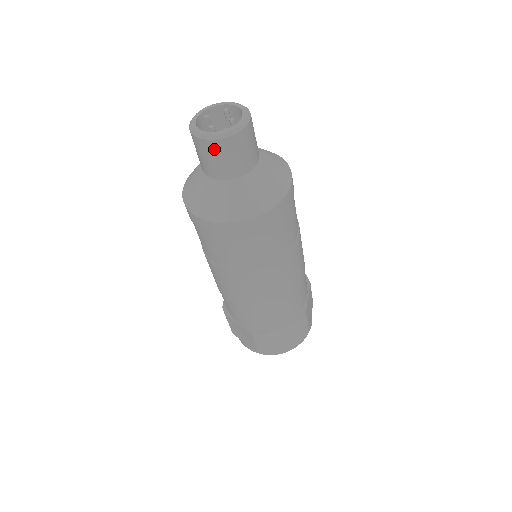
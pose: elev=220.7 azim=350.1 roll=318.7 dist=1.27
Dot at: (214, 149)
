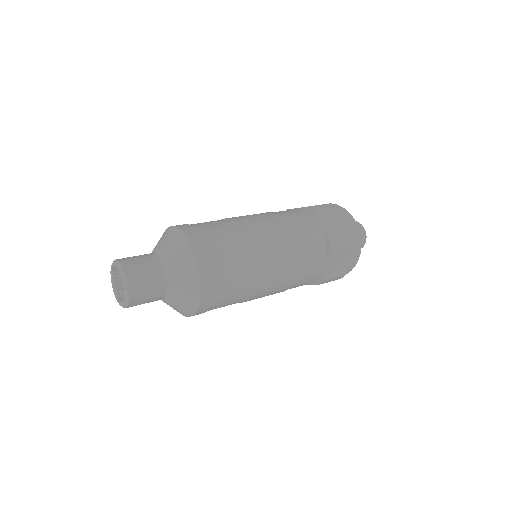
Dot at: occluded
